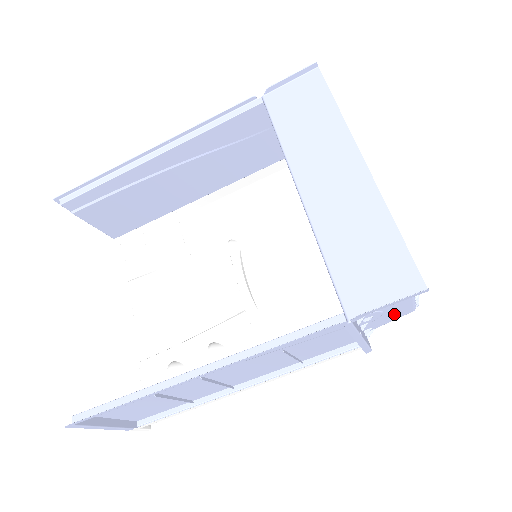
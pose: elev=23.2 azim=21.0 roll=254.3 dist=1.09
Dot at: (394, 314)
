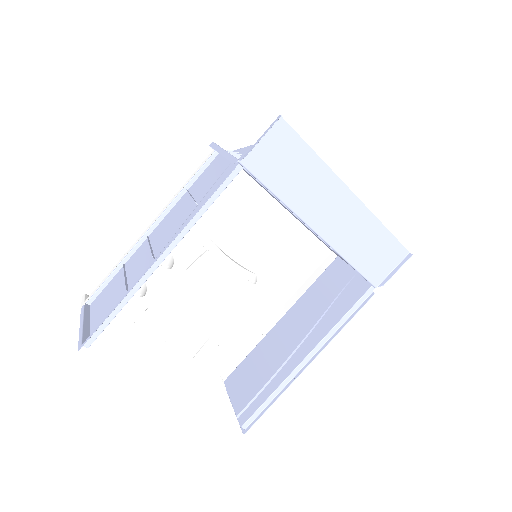
Dot at: occluded
